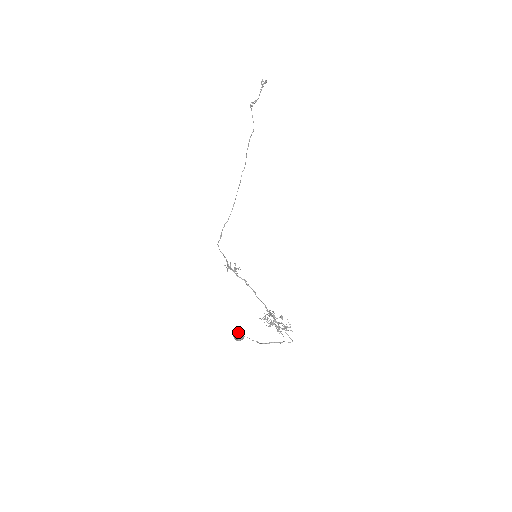
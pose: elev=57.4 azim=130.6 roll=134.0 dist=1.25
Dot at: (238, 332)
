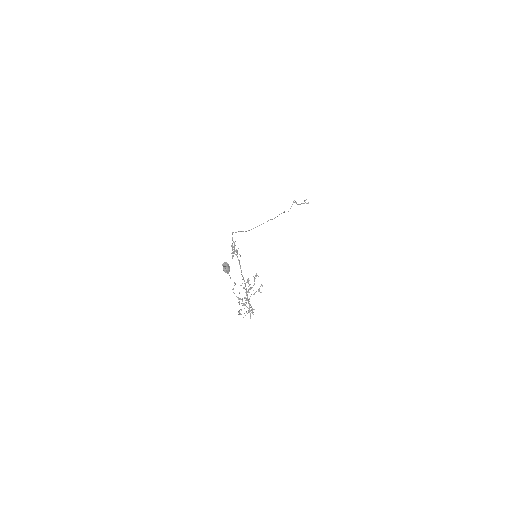
Dot at: occluded
